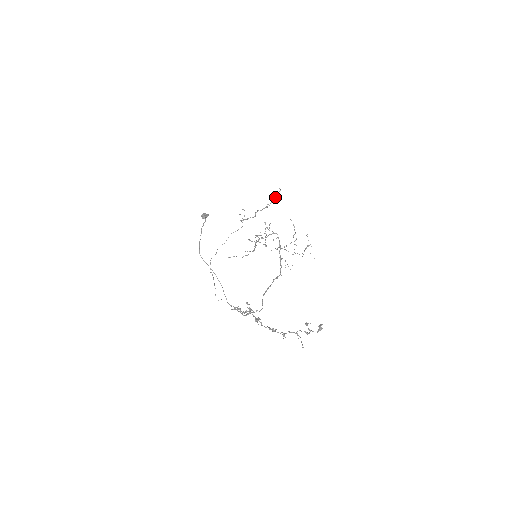
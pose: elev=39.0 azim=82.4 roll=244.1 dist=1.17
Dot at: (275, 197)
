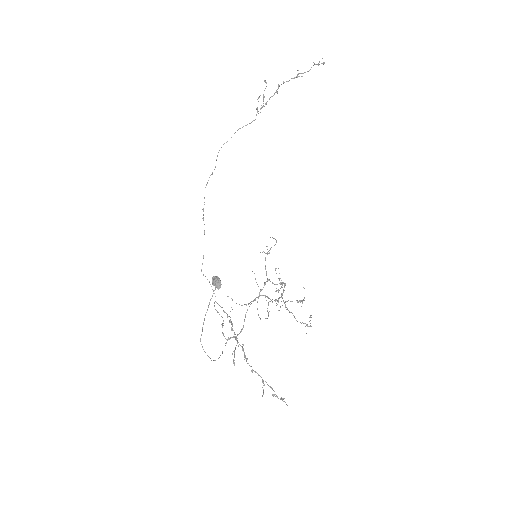
Dot at: (313, 65)
